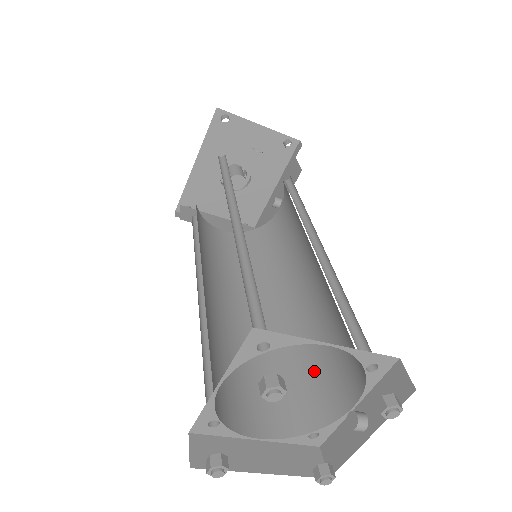
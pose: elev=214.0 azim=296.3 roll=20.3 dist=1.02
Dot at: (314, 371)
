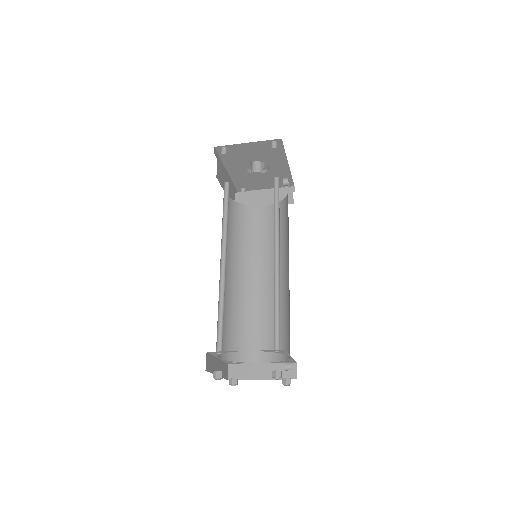
Dot at: (288, 327)
